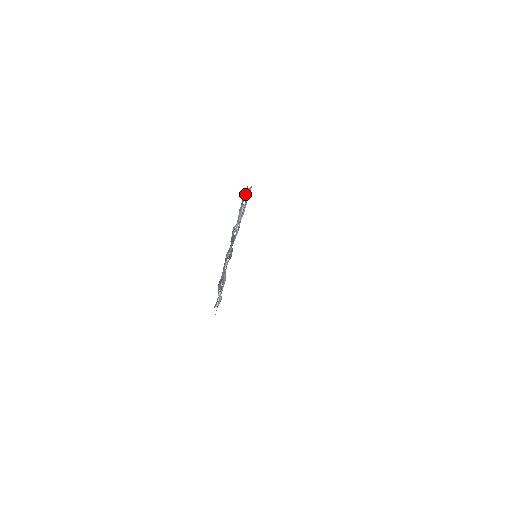
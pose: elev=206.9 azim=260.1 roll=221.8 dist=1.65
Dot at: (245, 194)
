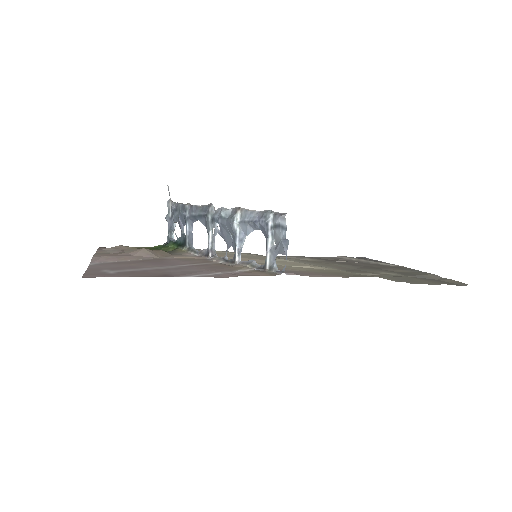
Dot at: (275, 227)
